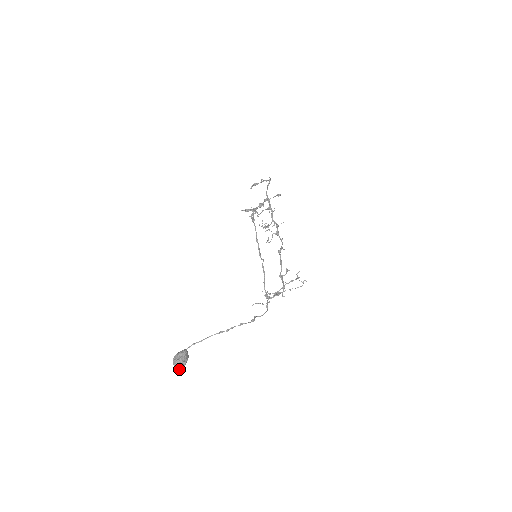
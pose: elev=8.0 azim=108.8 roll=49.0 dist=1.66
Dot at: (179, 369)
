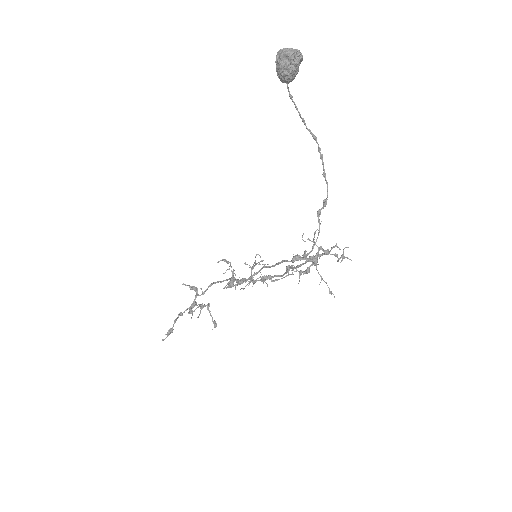
Dot at: (296, 51)
